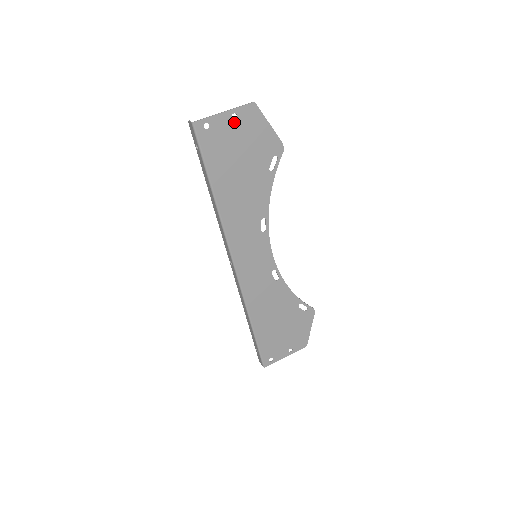
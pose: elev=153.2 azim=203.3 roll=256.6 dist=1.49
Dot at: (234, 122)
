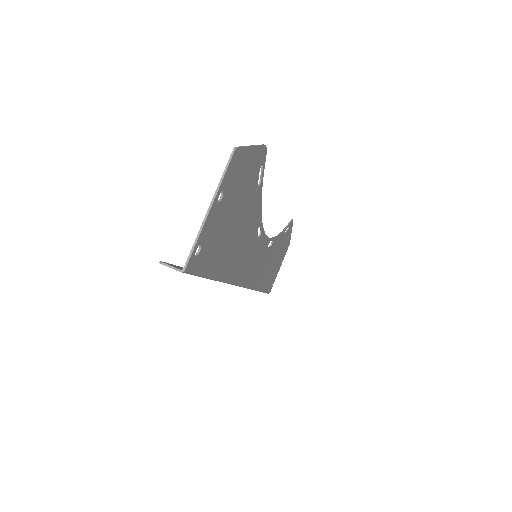
Dot at: (221, 201)
